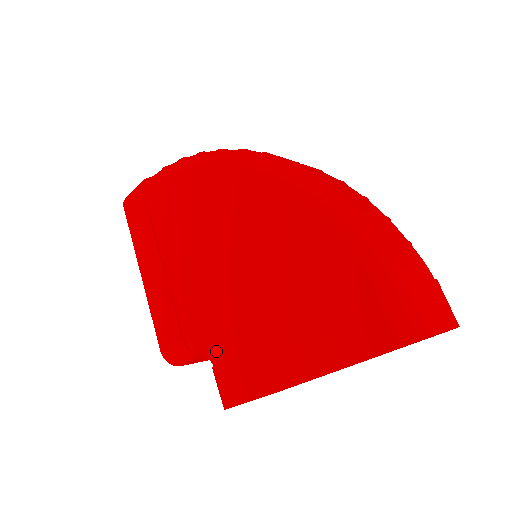
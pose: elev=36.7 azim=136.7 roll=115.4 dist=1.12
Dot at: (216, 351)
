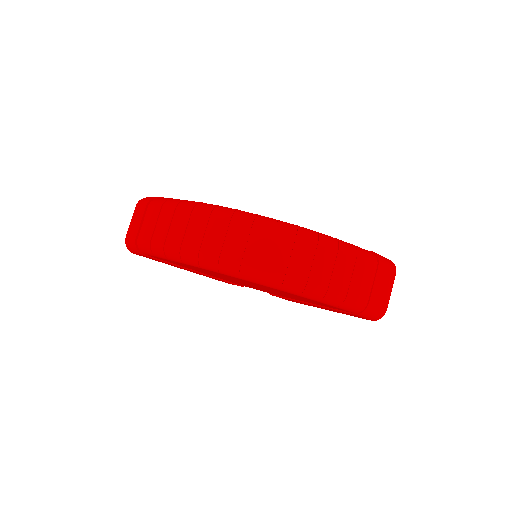
Dot at: occluded
